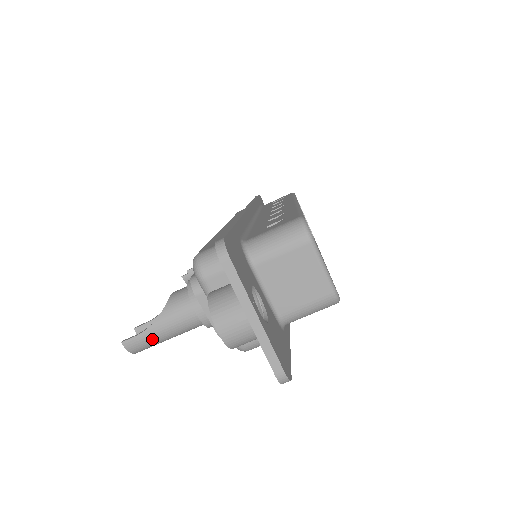
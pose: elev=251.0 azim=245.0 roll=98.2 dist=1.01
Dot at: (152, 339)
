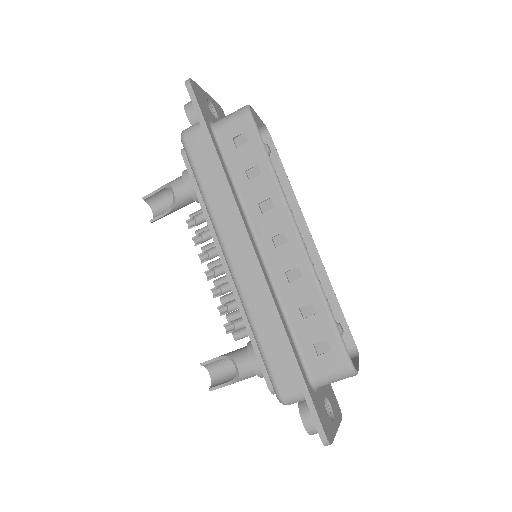
Dot at: occluded
